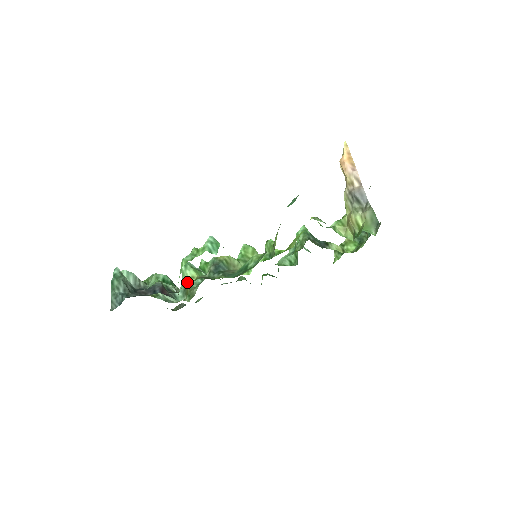
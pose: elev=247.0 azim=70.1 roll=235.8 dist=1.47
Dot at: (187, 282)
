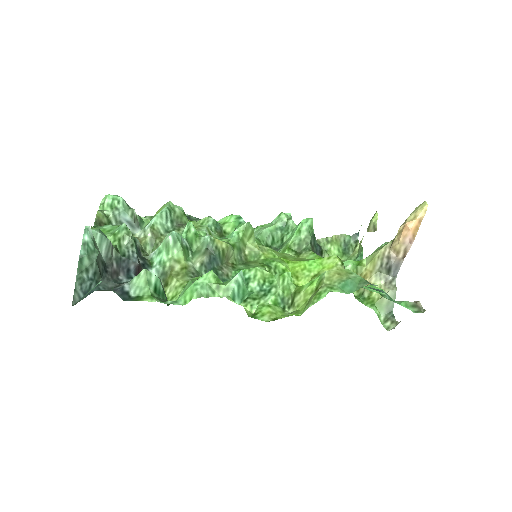
Dot at: (171, 267)
